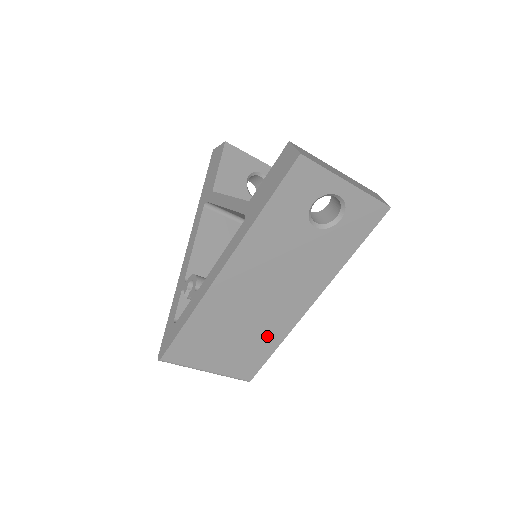
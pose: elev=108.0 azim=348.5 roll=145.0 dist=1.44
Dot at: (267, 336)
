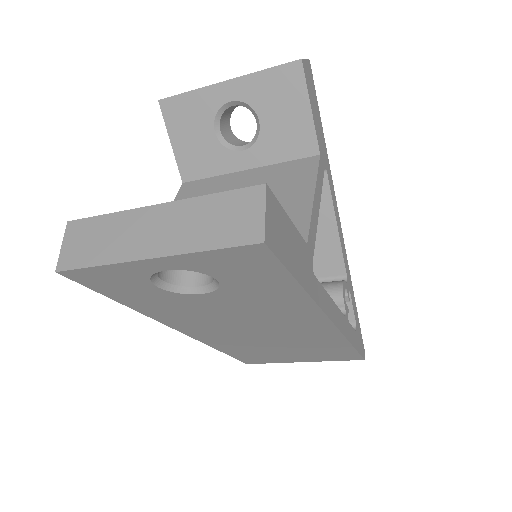
Dot at: (322, 344)
